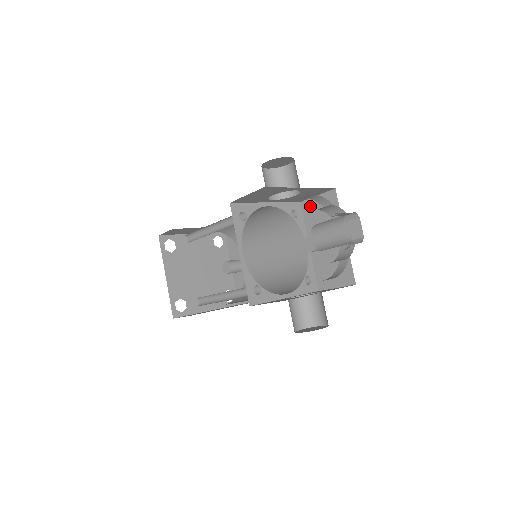
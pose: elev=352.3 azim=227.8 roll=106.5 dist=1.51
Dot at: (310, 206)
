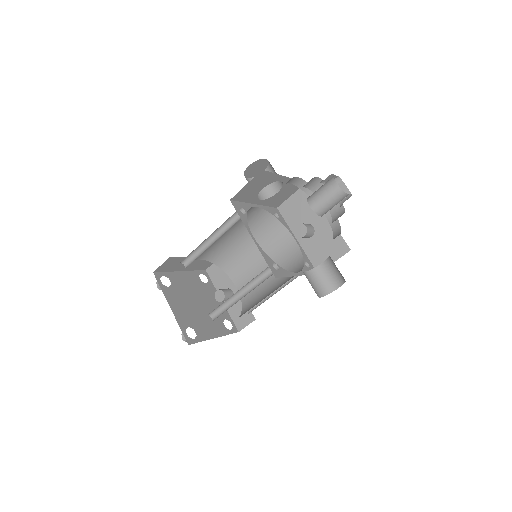
Dot at: (287, 207)
